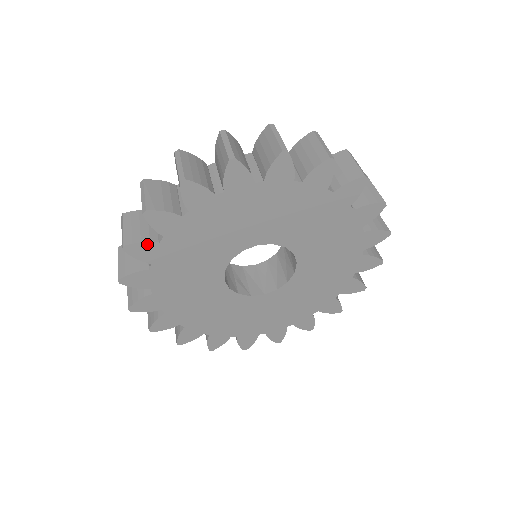
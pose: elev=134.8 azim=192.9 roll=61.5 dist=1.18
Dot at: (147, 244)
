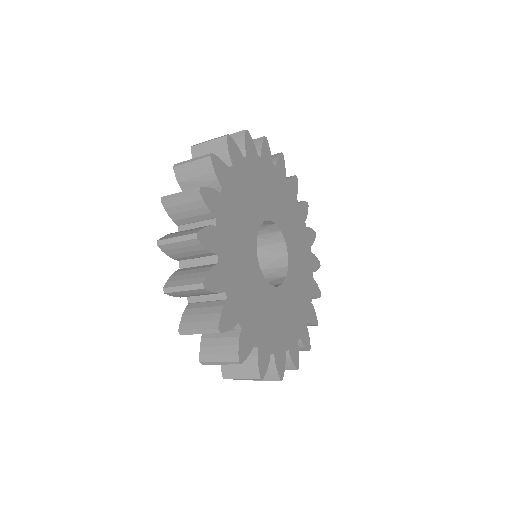
Dot at: (213, 271)
